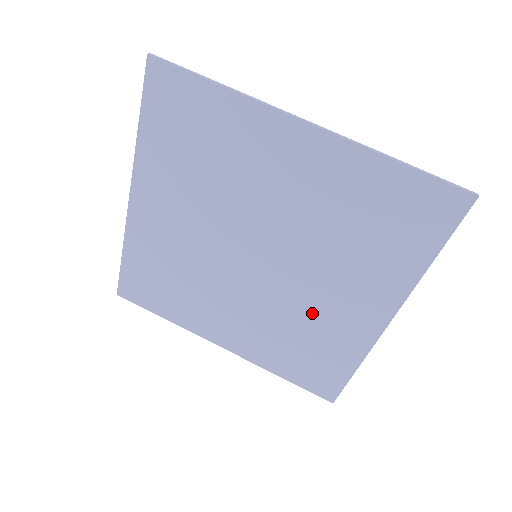
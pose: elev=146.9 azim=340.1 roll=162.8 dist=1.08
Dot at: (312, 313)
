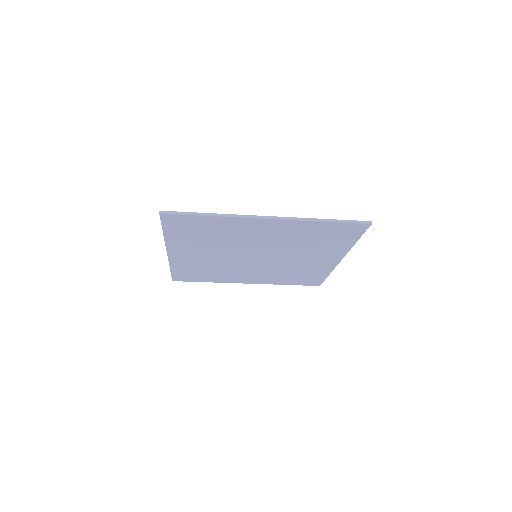
Dot at: (297, 266)
